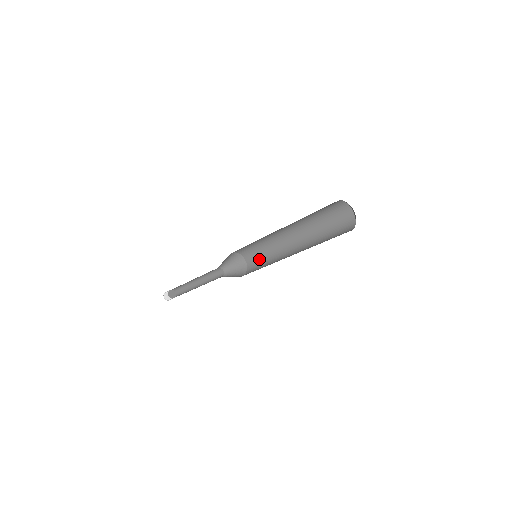
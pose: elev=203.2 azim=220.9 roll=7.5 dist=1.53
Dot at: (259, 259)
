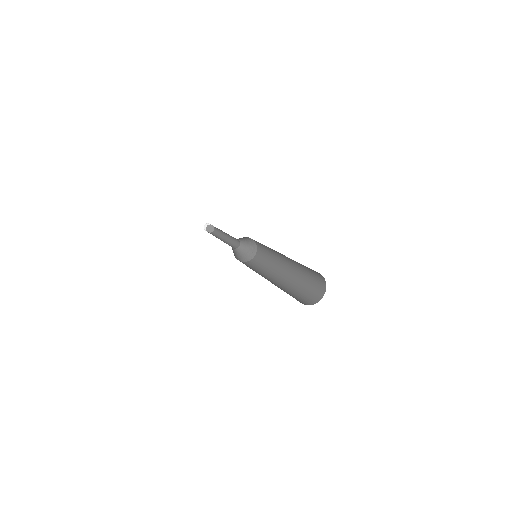
Dot at: (262, 246)
